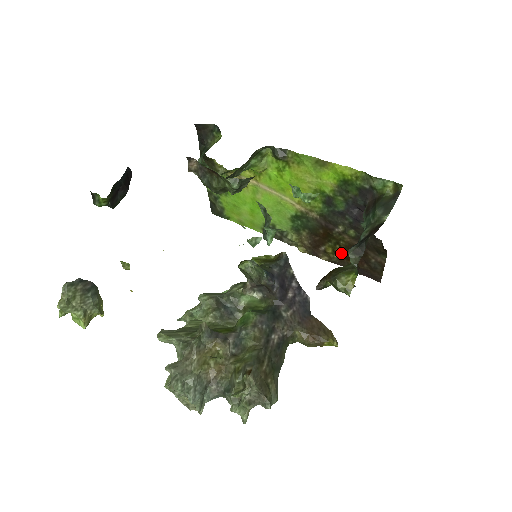
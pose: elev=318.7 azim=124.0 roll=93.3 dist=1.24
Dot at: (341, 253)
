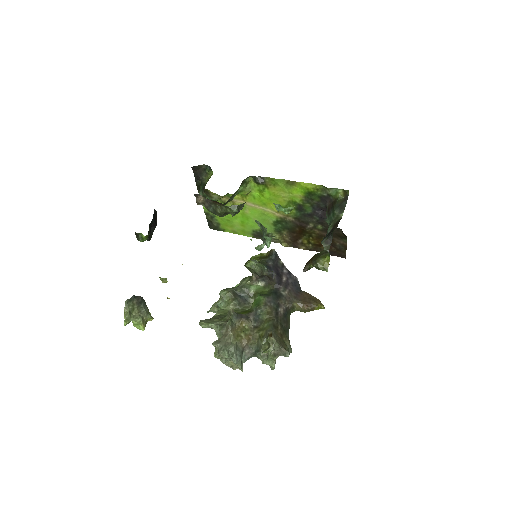
Dot at: (314, 242)
